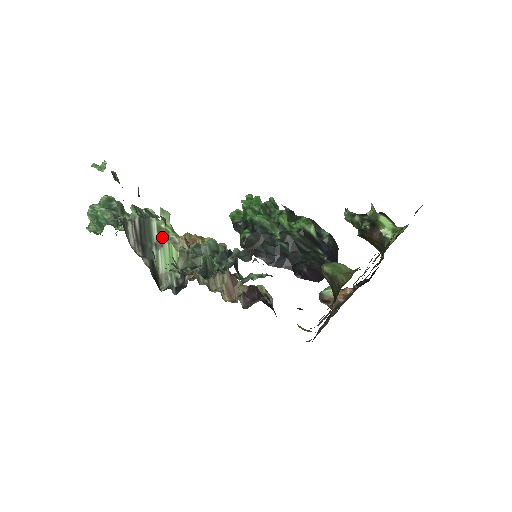
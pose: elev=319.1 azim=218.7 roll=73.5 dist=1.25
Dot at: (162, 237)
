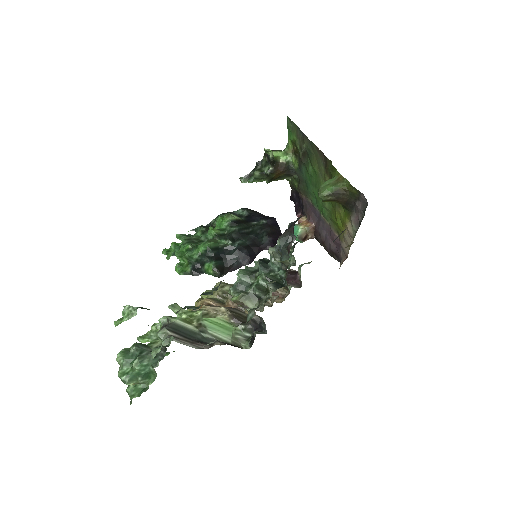
Dot at: (195, 323)
